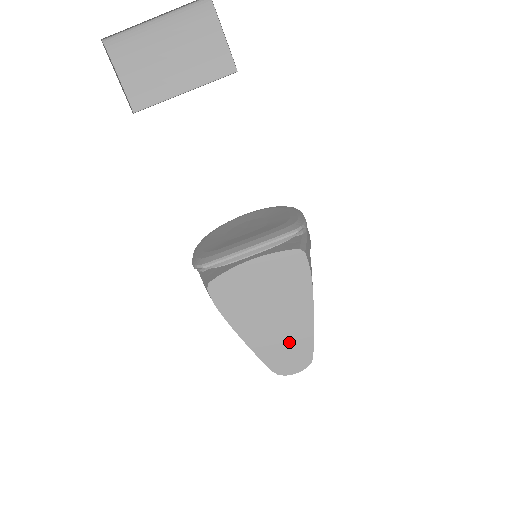
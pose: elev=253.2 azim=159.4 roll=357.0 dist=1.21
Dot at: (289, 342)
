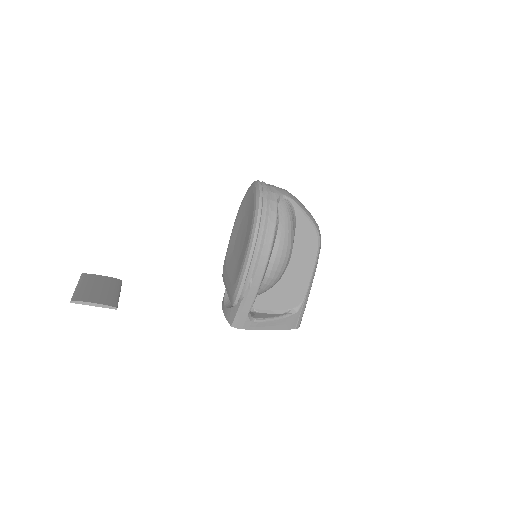
Dot at: occluded
